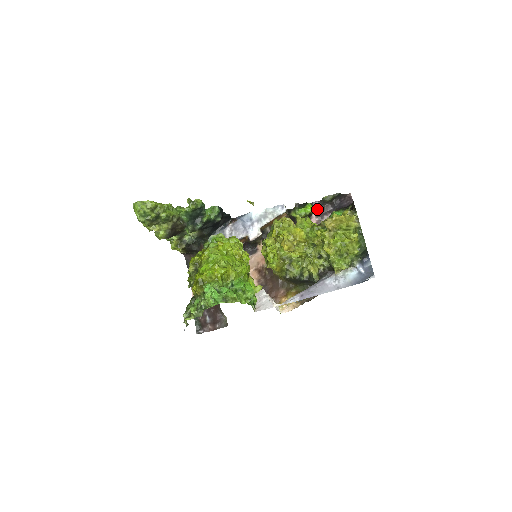
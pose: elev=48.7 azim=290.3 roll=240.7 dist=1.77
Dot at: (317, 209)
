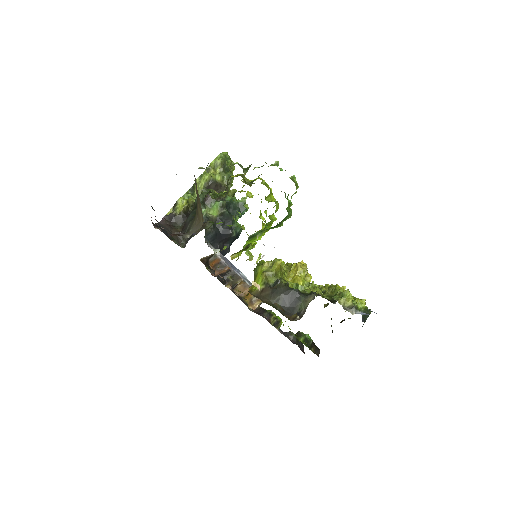
Dot at: (280, 332)
